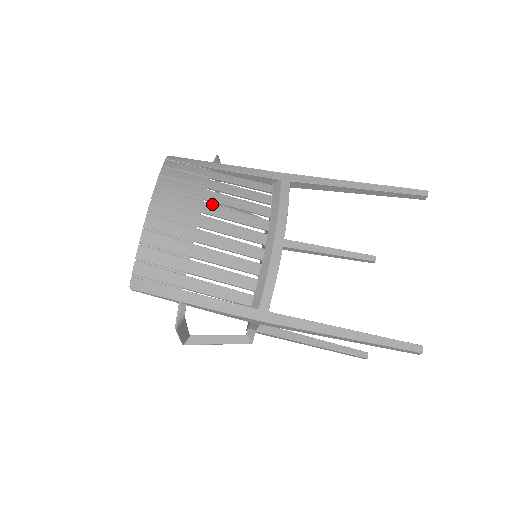
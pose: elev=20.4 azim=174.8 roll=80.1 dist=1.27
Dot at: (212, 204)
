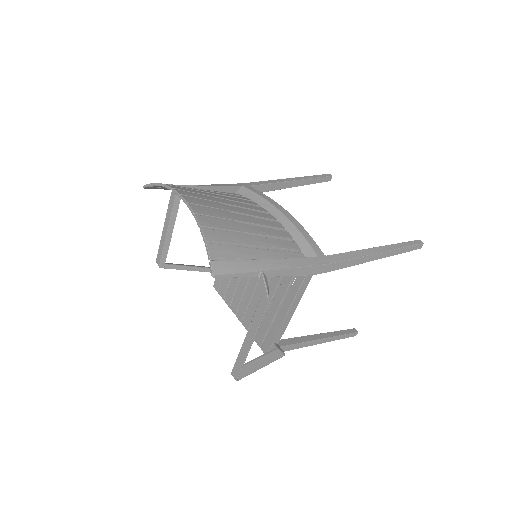
Dot at: (221, 199)
